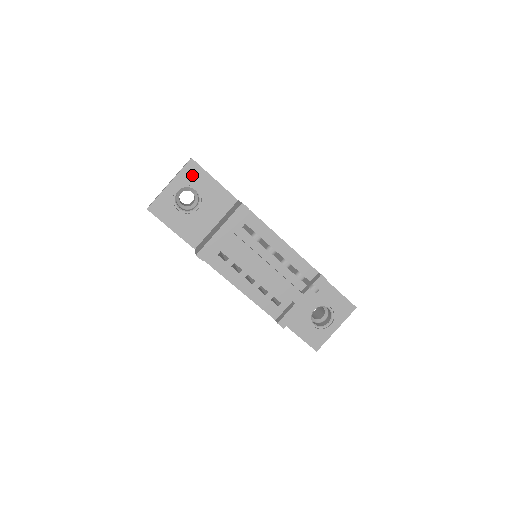
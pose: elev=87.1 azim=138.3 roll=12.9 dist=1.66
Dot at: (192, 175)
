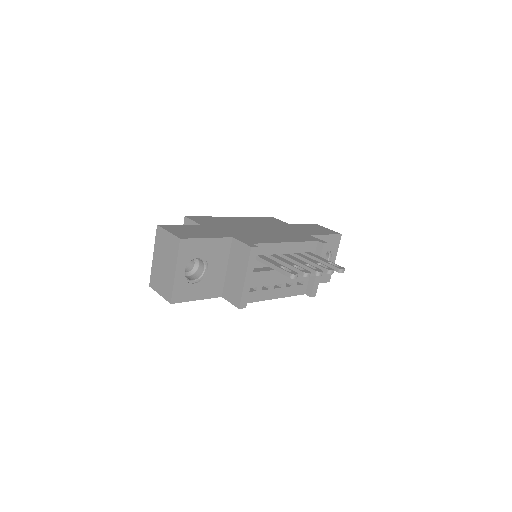
Dot at: (188, 250)
